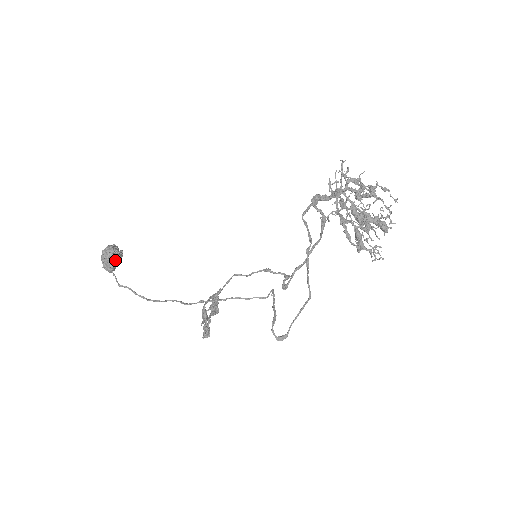
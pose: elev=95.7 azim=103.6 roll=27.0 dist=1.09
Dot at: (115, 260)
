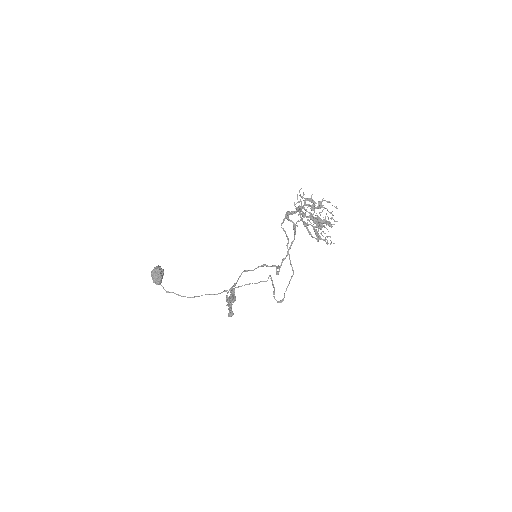
Dot at: (161, 276)
